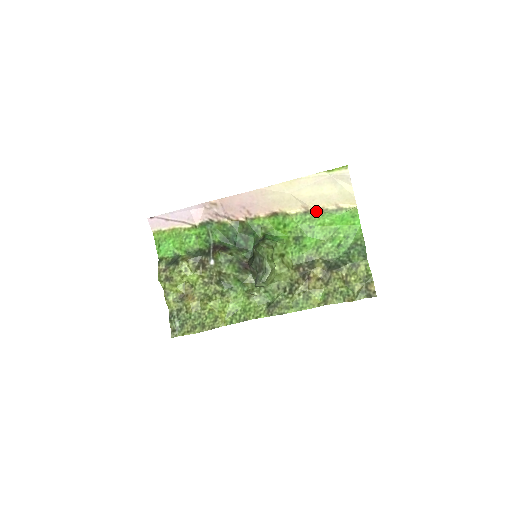
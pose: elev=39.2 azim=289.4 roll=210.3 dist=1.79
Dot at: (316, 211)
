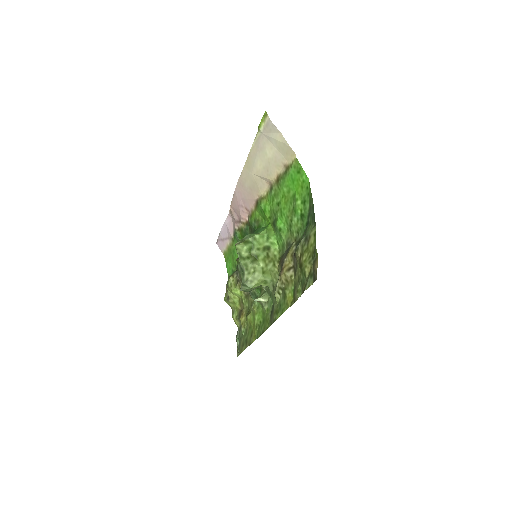
Dot at: (275, 182)
